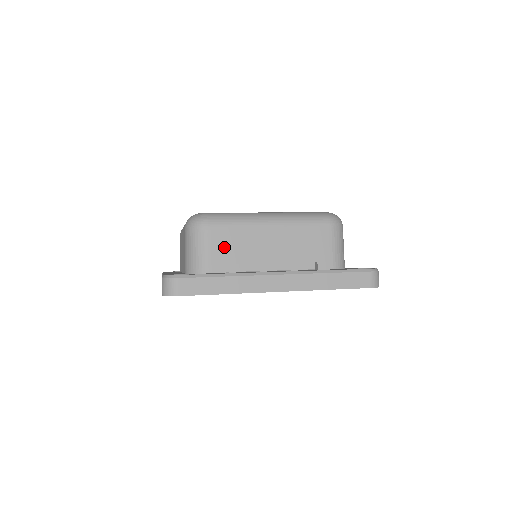
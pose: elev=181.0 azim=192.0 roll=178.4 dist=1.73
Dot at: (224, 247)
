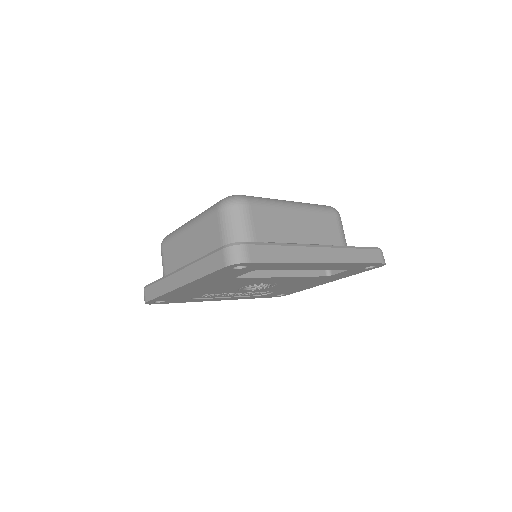
Dot at: (264, 225)
